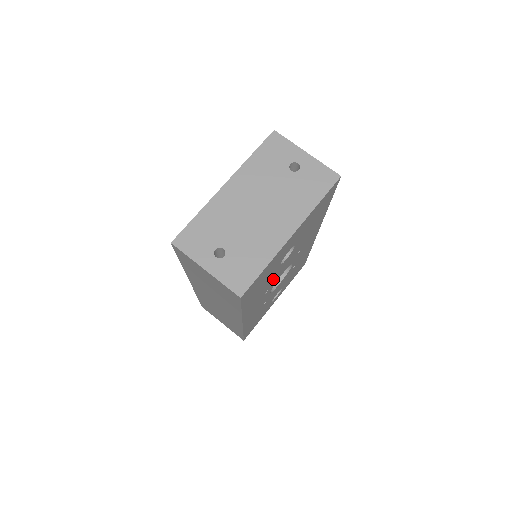
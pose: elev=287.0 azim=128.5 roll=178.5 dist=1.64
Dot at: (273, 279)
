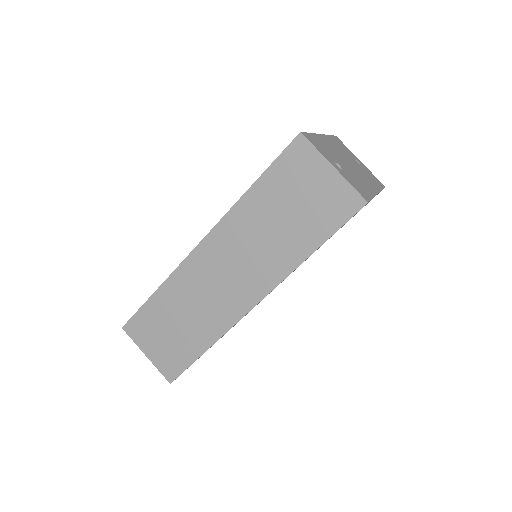
Dot at: occluded
